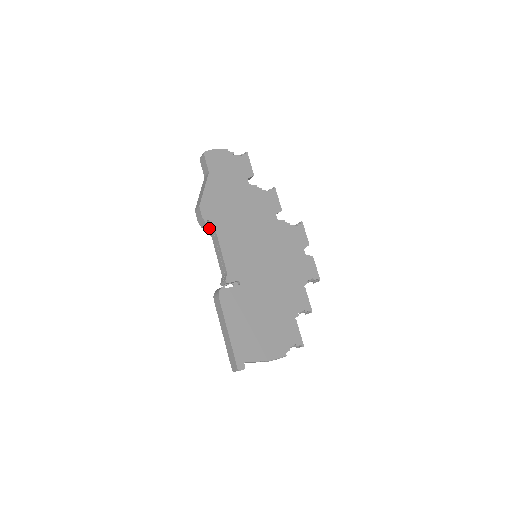
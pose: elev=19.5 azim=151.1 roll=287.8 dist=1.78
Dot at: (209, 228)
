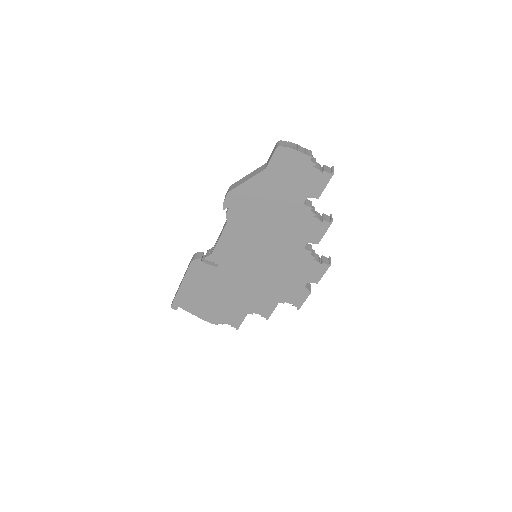
Dot at: (226, 212)
